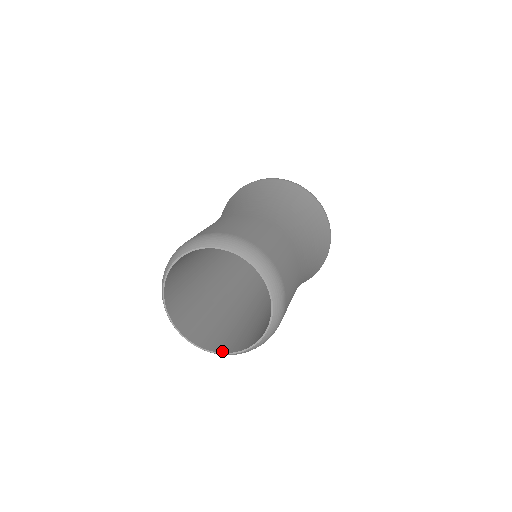
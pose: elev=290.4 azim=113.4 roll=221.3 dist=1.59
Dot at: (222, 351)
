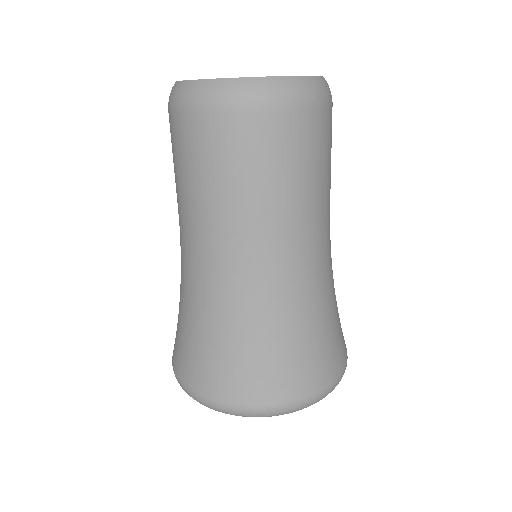
Dot at: (303, 80)
